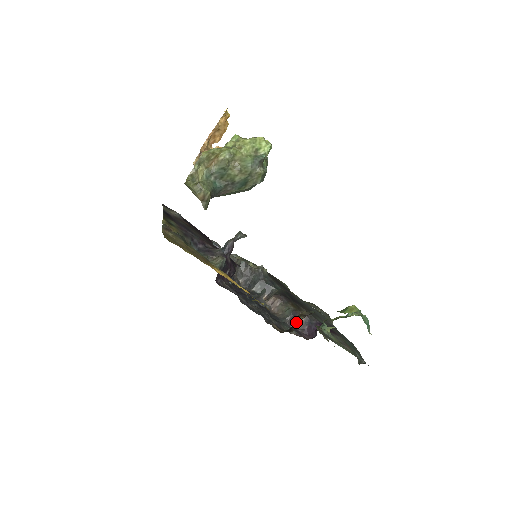
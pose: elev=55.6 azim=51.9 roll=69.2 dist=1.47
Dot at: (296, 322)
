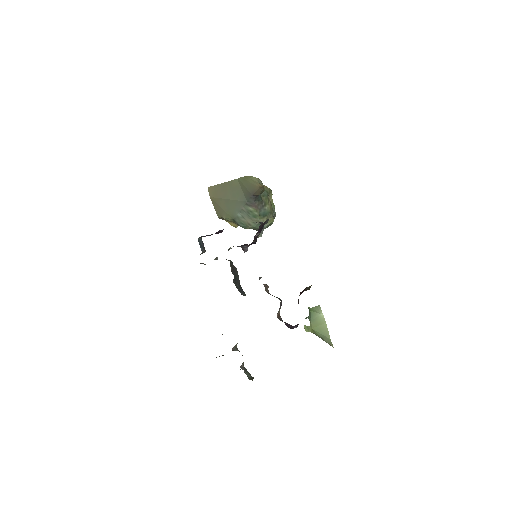
Dot at: (277, 314)
